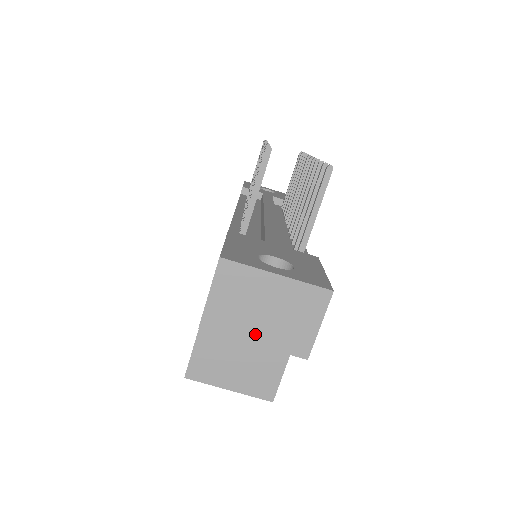
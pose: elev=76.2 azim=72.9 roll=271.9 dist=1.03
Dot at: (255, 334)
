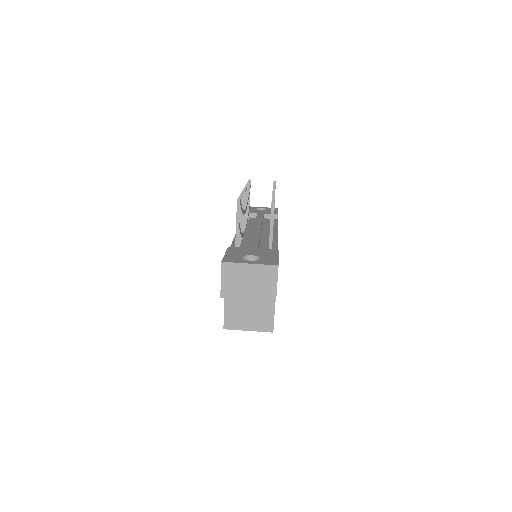
Dot at: (247, 294)
